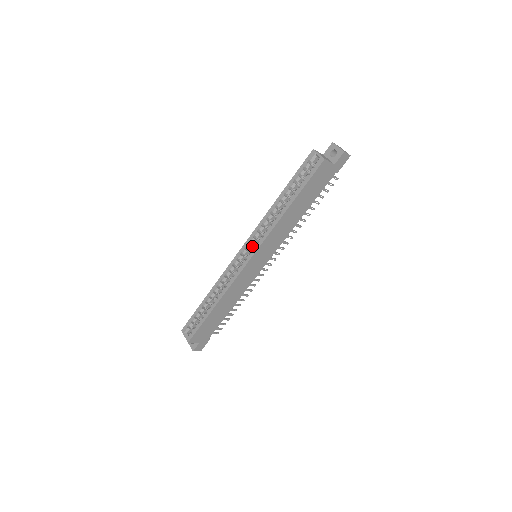
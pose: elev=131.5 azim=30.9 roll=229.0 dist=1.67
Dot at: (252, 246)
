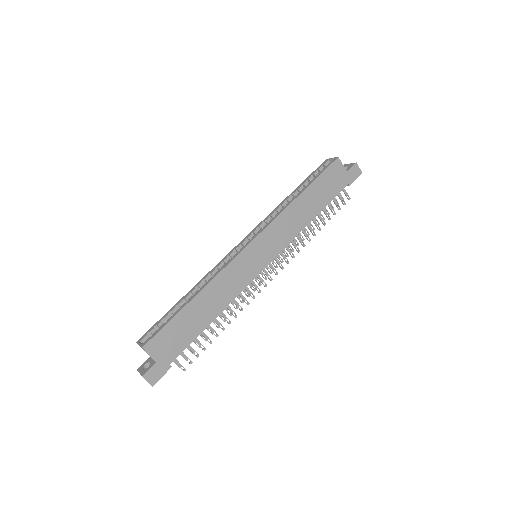
Dot at: occluded
